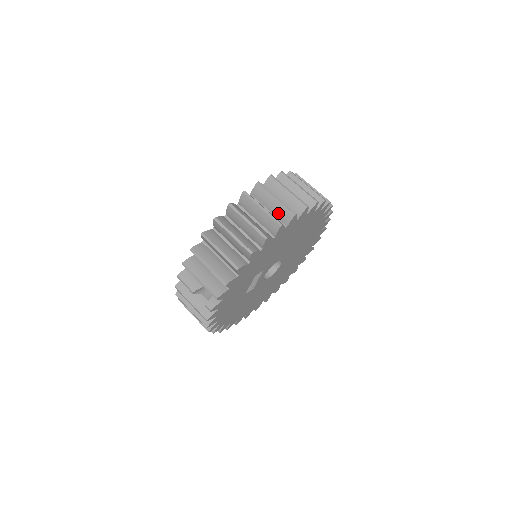
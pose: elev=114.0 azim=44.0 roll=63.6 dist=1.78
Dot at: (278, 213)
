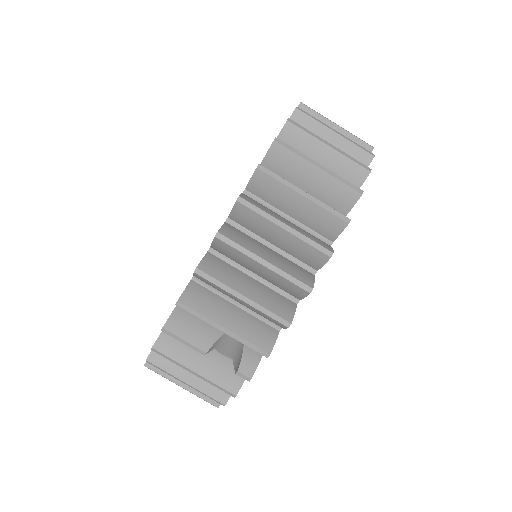
Dot at: (336, 173)
